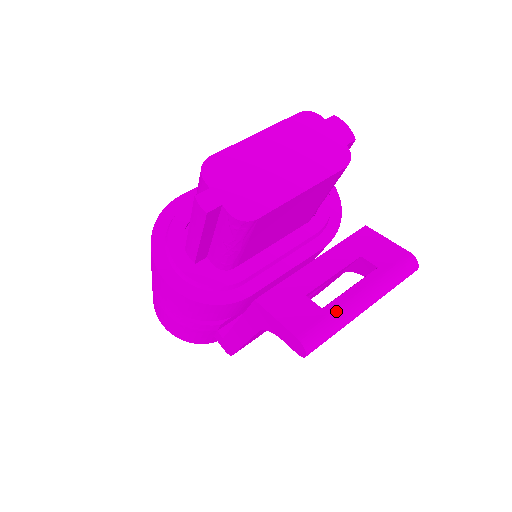
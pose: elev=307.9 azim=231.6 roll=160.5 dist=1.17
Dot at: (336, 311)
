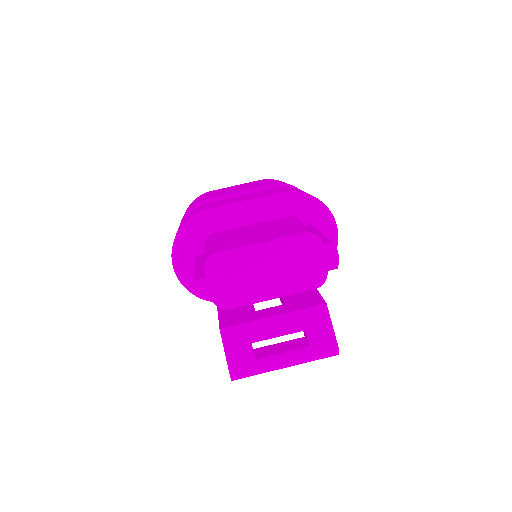
Dot at: (262, 366)
